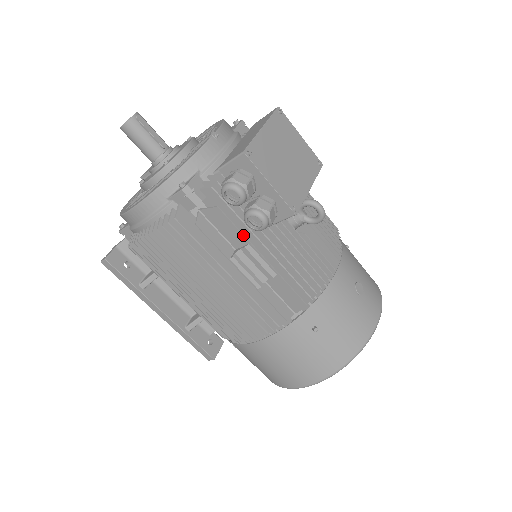
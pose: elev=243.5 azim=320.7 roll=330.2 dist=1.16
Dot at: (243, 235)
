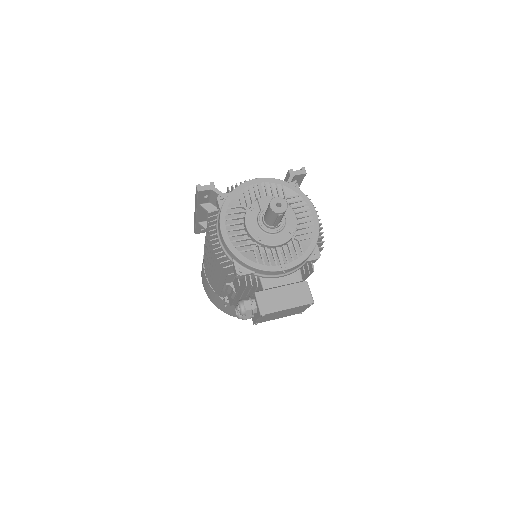
Dot at: (237, 293)
